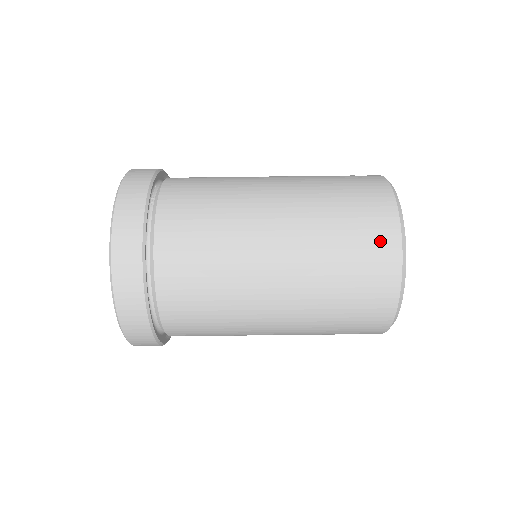
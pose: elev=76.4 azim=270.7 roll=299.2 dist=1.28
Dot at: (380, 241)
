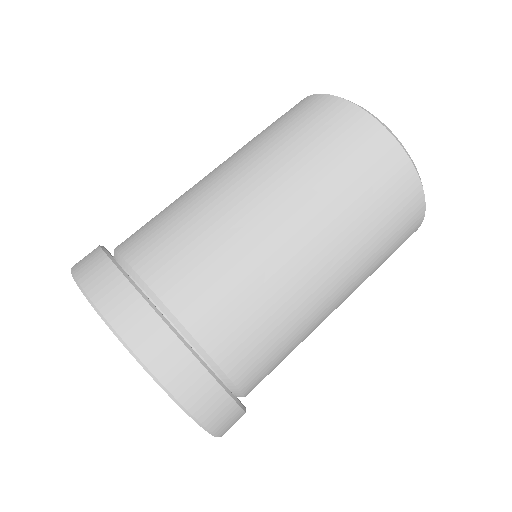
Dot at: occluded
